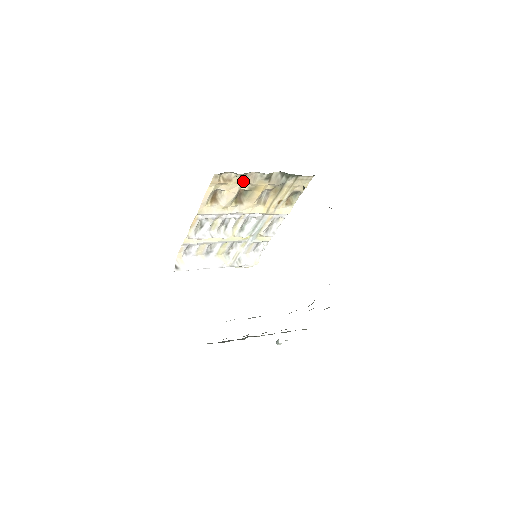
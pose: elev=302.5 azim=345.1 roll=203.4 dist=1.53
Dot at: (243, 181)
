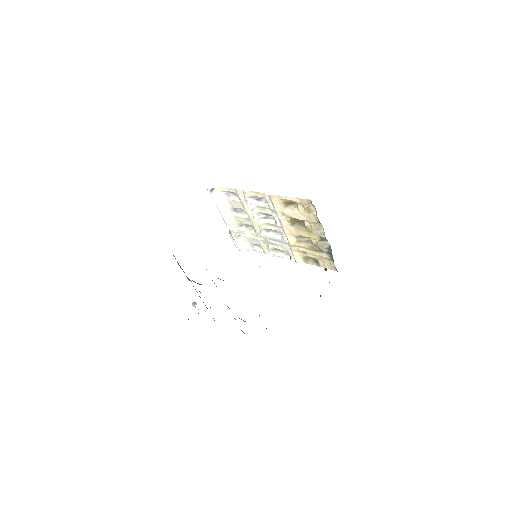
Dot at: (312, 221)
